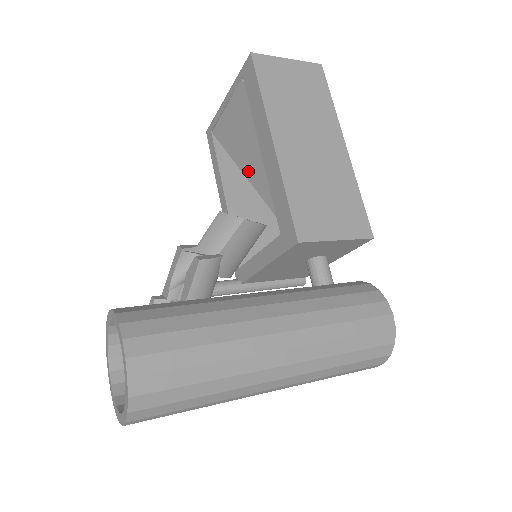
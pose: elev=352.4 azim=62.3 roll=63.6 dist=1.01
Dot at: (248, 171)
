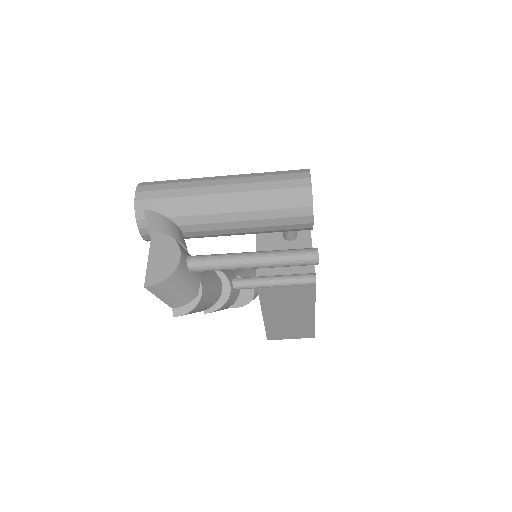
Dot at: occluded
